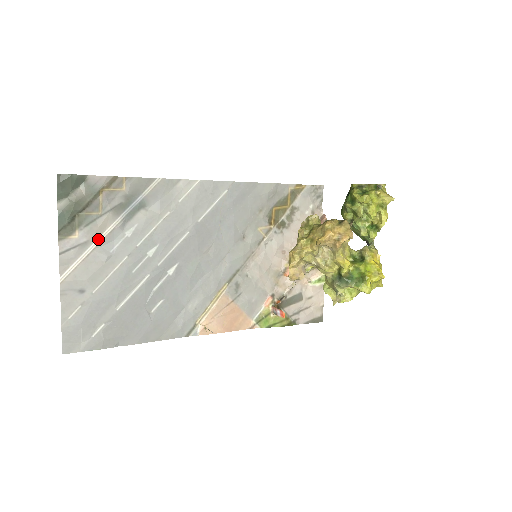
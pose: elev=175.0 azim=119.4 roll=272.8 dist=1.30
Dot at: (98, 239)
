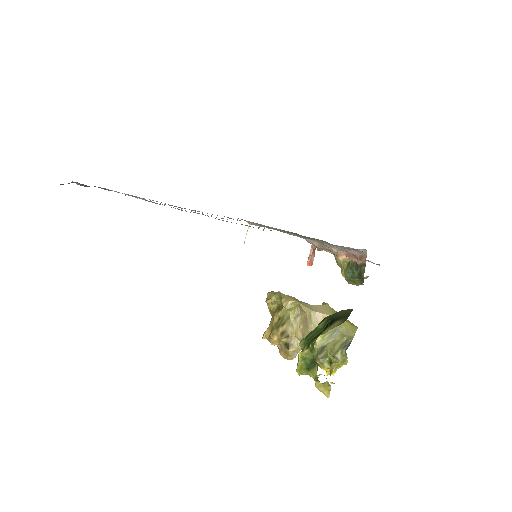
Dot at: occluded
